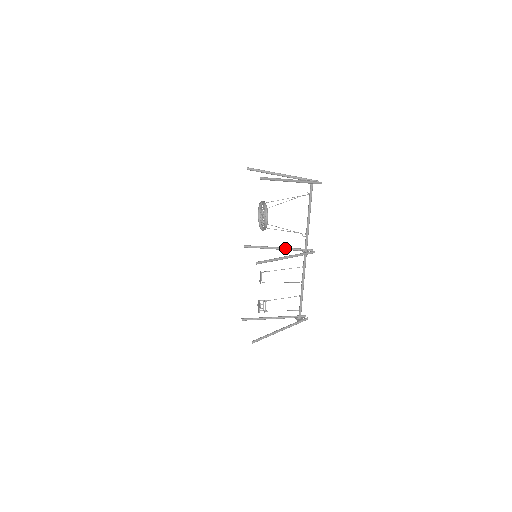
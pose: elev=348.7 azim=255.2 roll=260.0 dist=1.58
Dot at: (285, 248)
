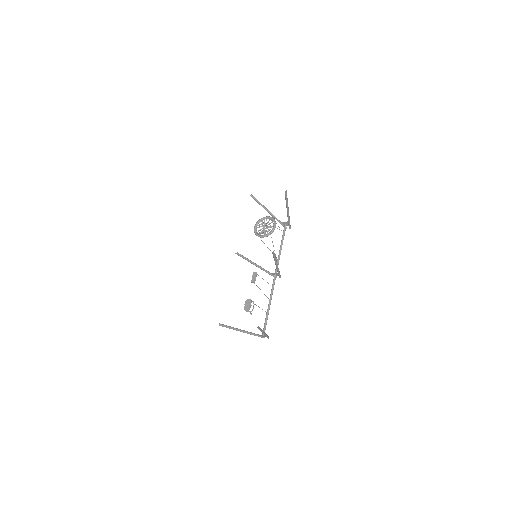
Dot at: occluded
